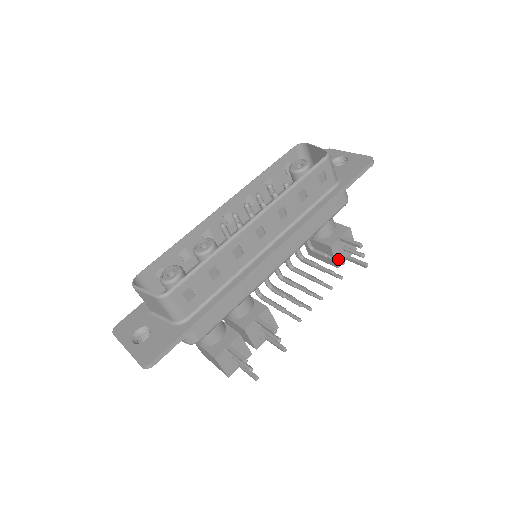
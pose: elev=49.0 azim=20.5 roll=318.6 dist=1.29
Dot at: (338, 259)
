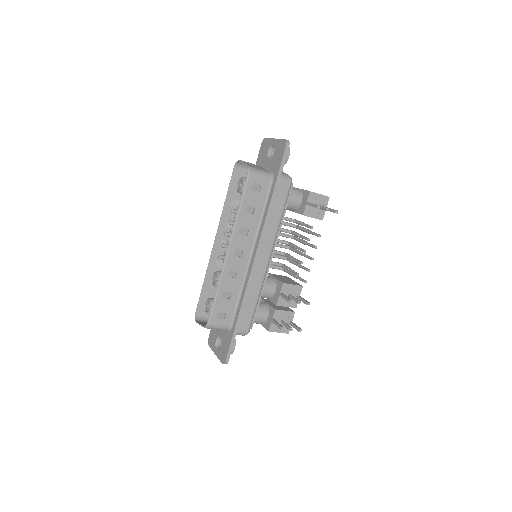
Dot at: (308, 226)
